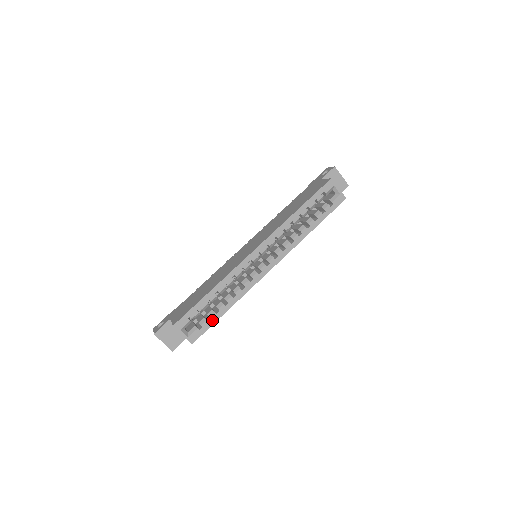
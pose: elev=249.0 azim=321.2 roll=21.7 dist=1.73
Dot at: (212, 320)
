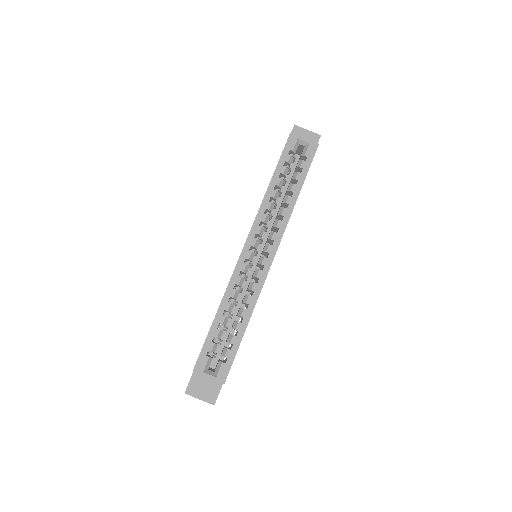
Dot at: (234, 345)
